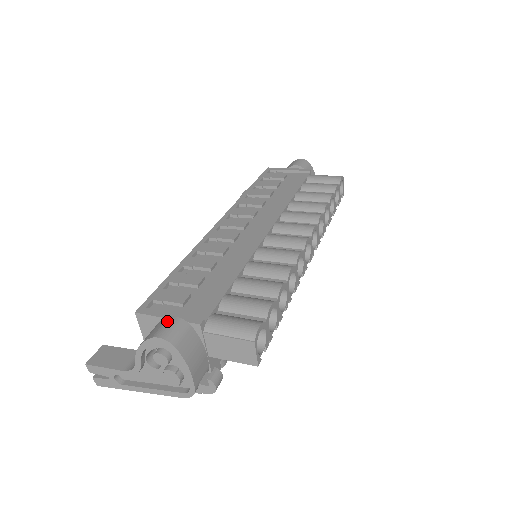
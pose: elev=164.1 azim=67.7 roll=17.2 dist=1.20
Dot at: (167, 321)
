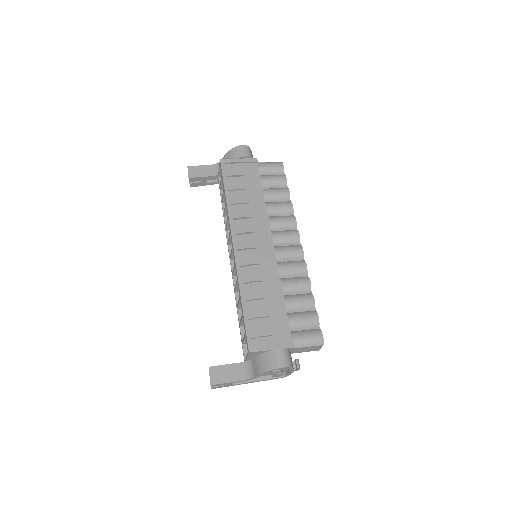
Dot at: (278, 354)
